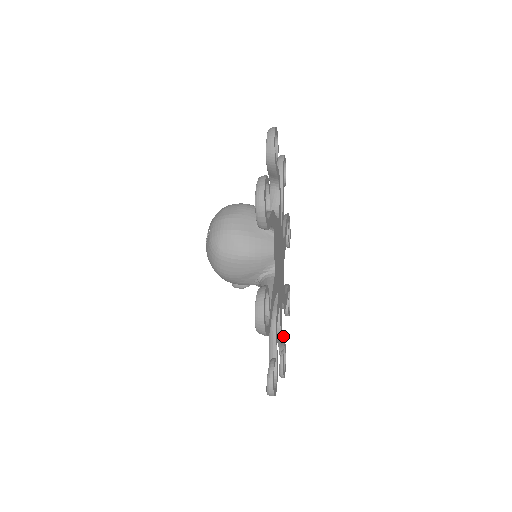
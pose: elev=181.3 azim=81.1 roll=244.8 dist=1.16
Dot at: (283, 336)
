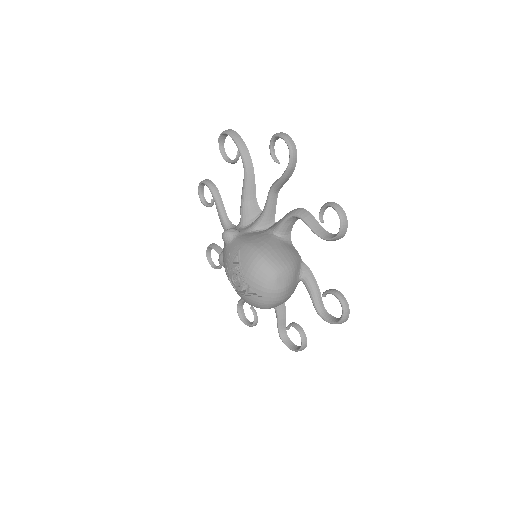
Dot at: occluded
